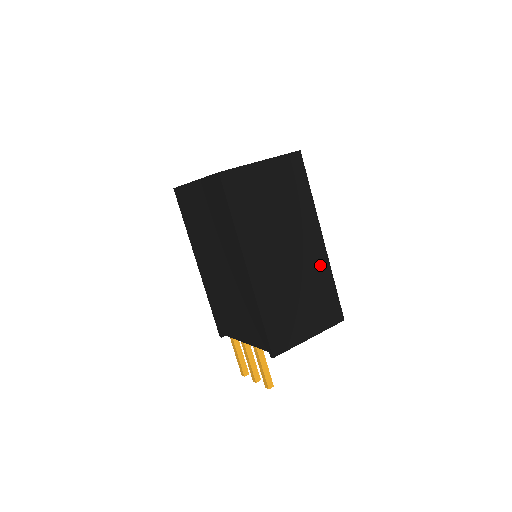
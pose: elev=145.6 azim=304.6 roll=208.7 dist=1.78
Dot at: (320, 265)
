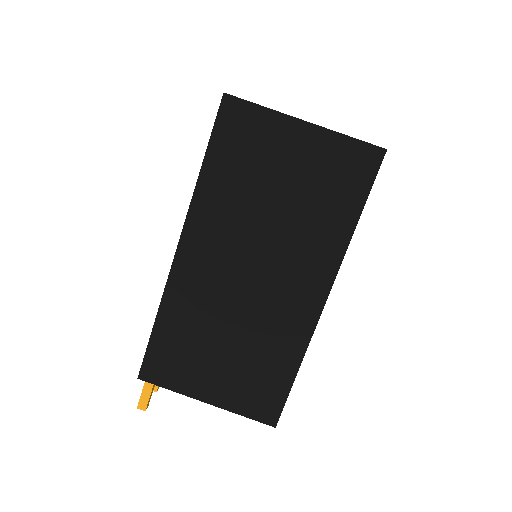
Dot at: (293, 330)
